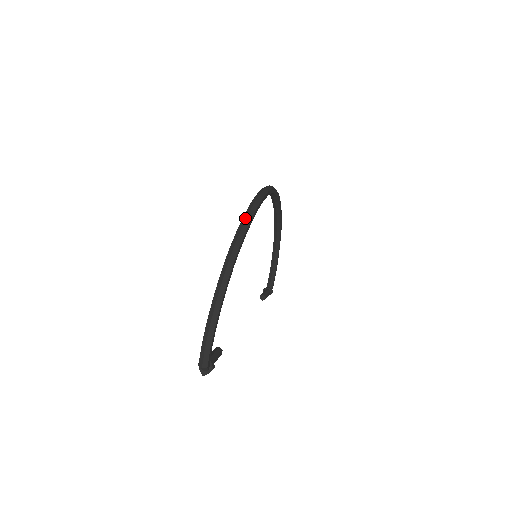
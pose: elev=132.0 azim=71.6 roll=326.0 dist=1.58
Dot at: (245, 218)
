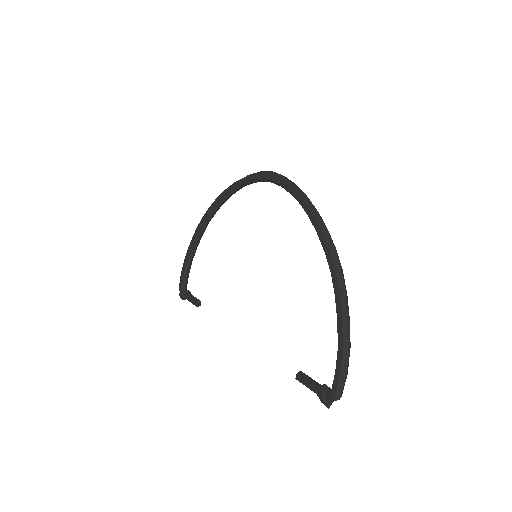
Dot at: (318, 214)
